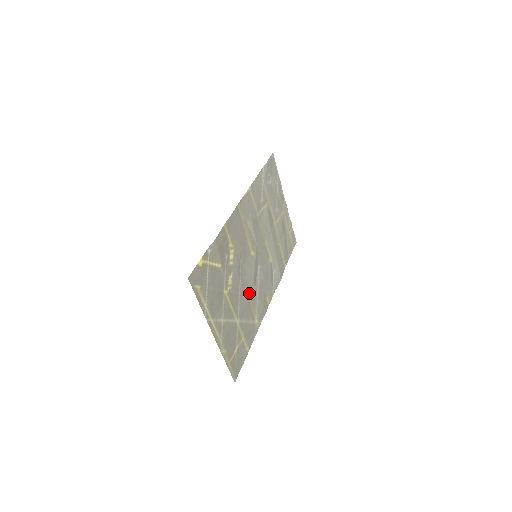
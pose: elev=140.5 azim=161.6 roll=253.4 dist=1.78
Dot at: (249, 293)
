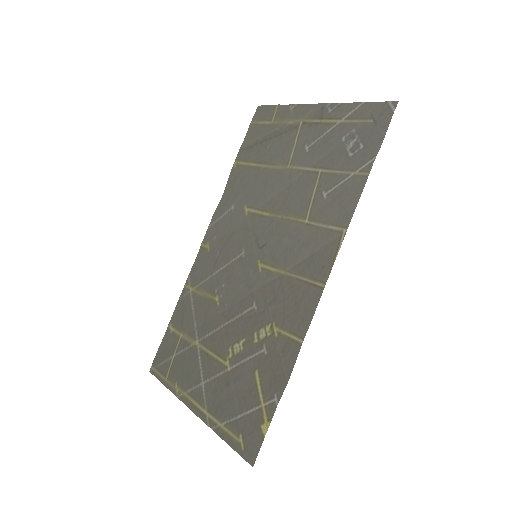
Dot at: (219, 297)
